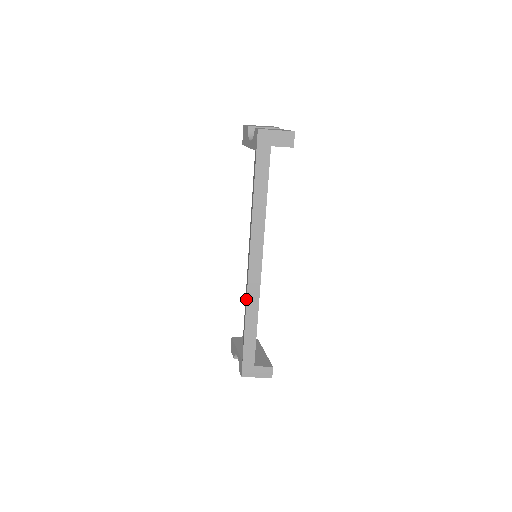
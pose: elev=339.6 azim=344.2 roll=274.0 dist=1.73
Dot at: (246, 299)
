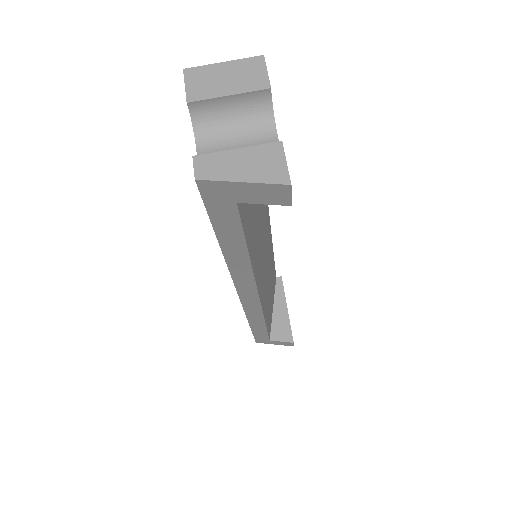
Dot at: occluded
